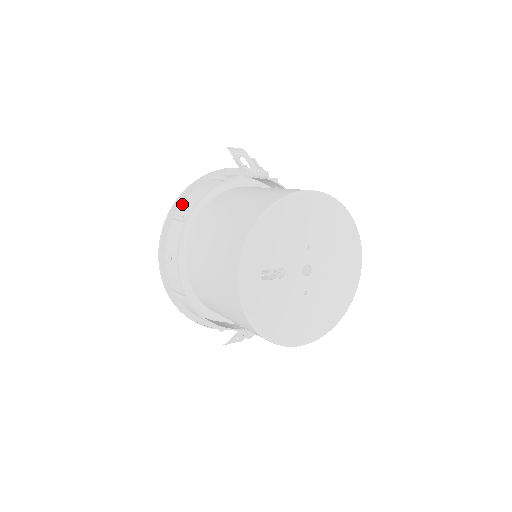
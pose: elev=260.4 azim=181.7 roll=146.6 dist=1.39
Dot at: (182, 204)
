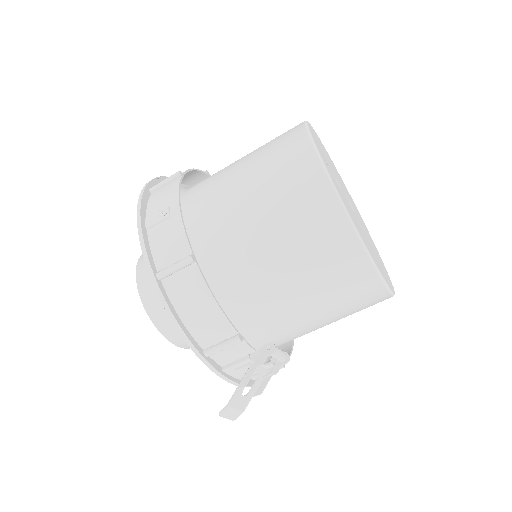
Dot at: occluded
